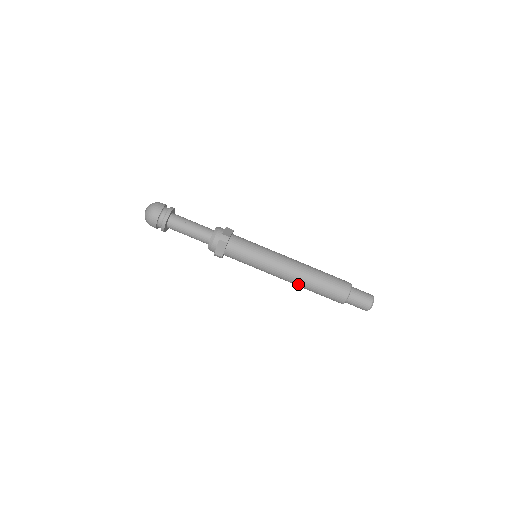
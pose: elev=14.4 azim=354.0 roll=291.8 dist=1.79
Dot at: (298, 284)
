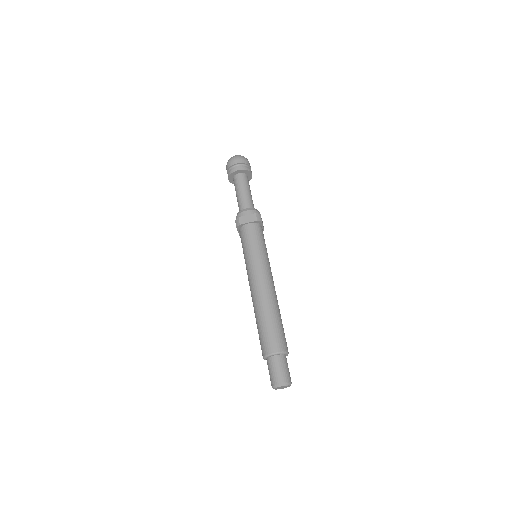
Dot at: (258, 301)
